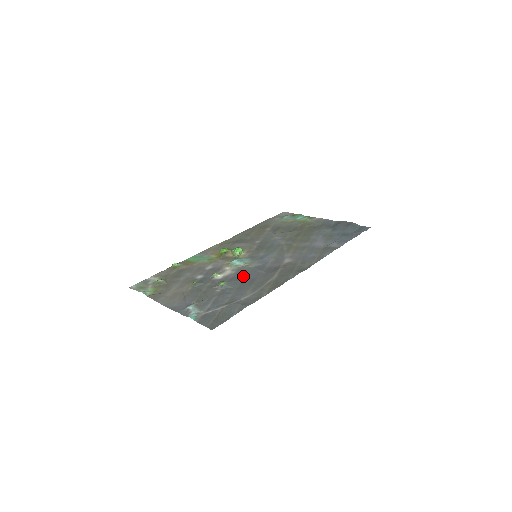
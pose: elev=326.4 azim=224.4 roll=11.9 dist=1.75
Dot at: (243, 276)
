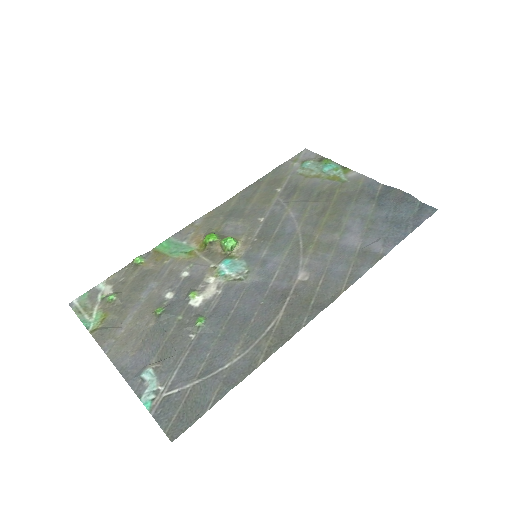
Dot at: (232, 305)
